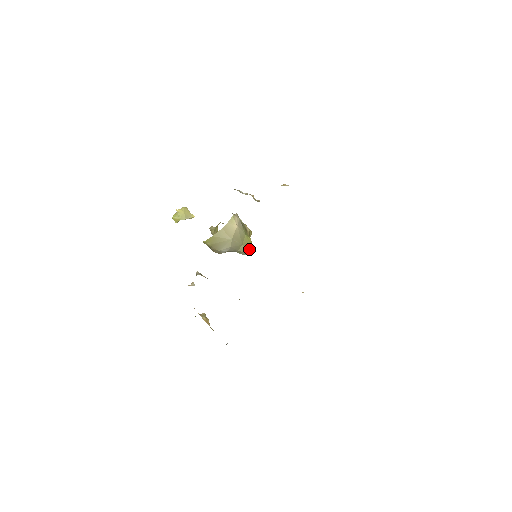
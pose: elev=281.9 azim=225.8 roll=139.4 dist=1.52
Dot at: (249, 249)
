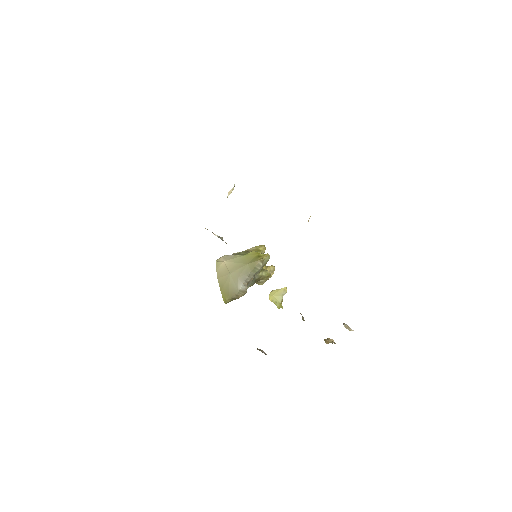
Dot at: (257, 259)
